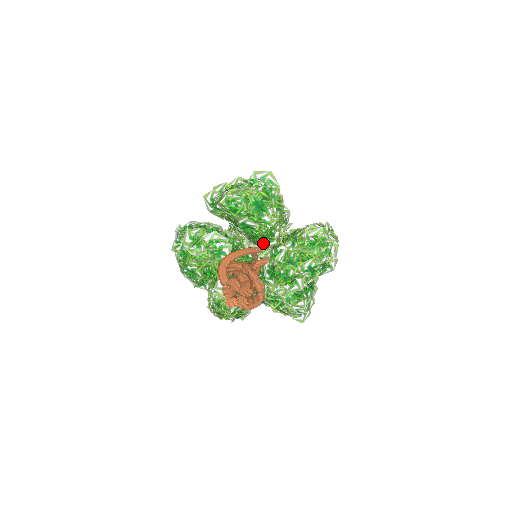
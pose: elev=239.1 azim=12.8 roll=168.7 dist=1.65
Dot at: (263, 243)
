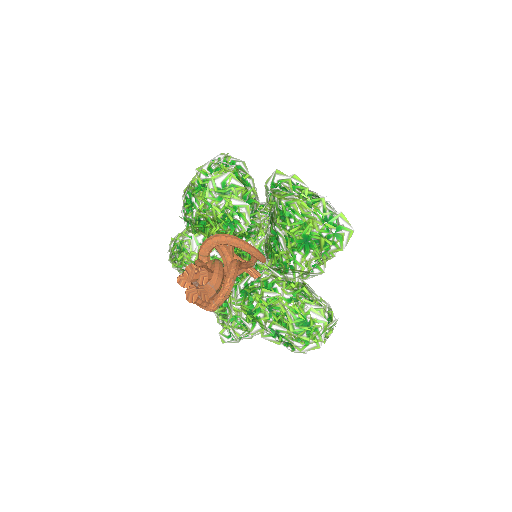
Dot at: occluded
